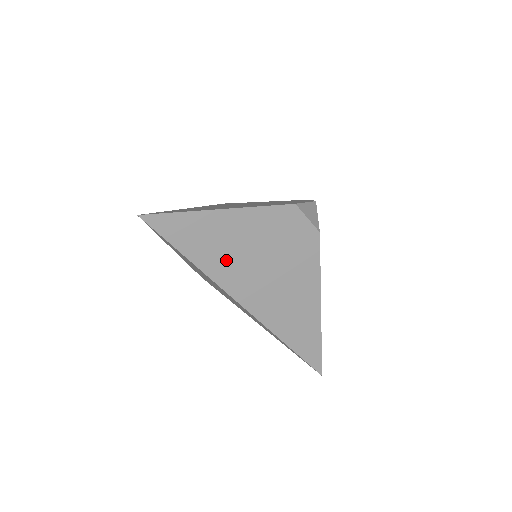
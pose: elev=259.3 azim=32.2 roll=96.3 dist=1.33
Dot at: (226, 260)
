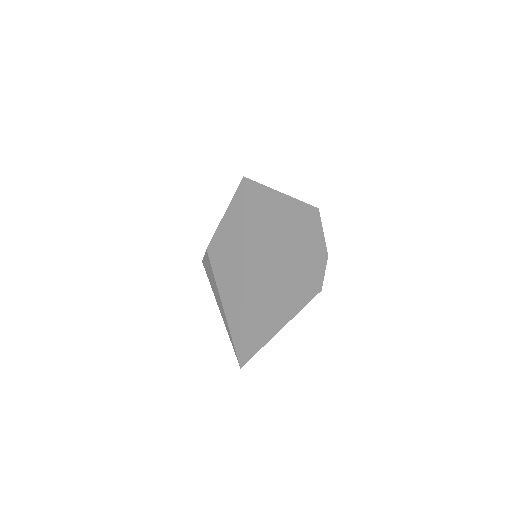
Dot at: occluded
